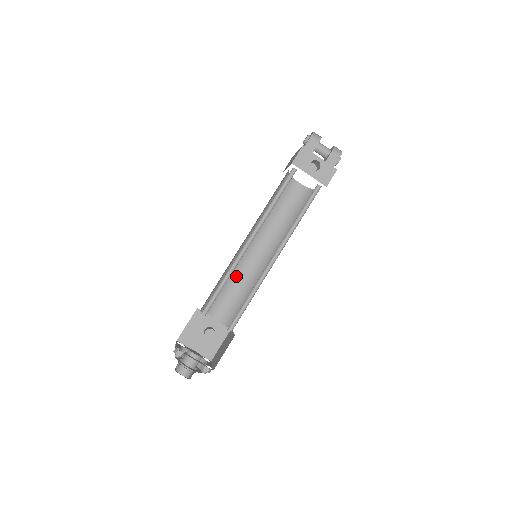
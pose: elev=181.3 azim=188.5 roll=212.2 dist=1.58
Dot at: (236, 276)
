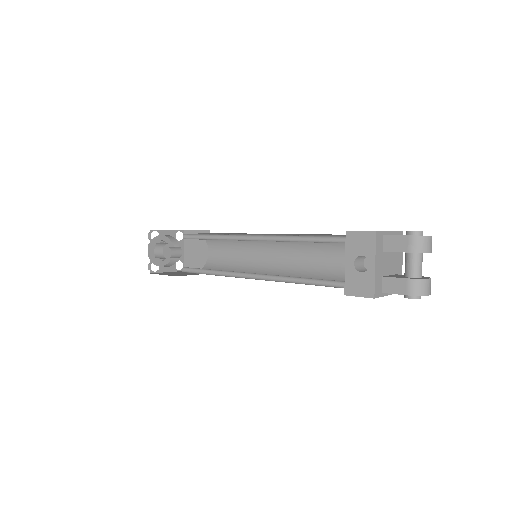
Dot at: (246, 249)
